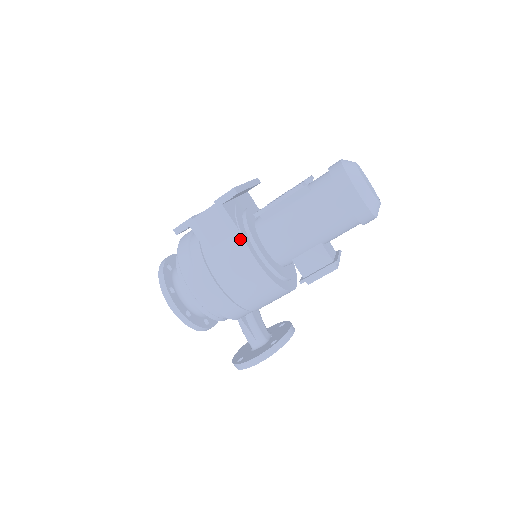
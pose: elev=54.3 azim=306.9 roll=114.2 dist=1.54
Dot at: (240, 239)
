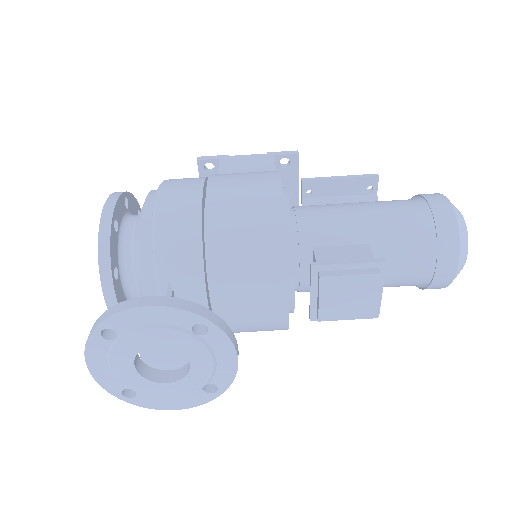
Dot at: occluded
